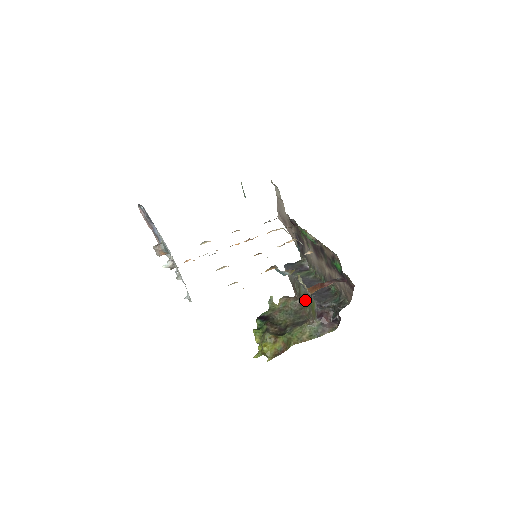
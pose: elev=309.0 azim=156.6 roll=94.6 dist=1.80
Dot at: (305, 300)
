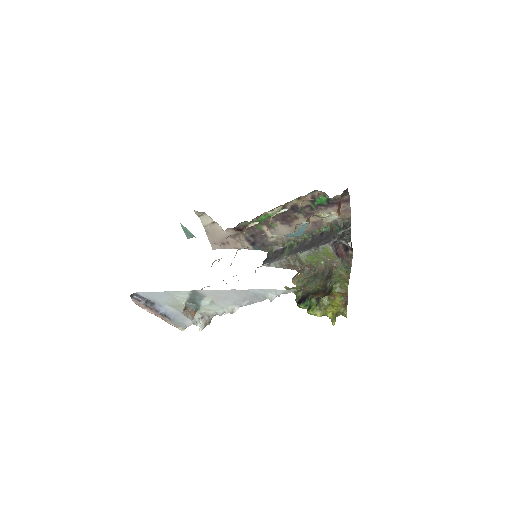
Dot at: (313, 259)
